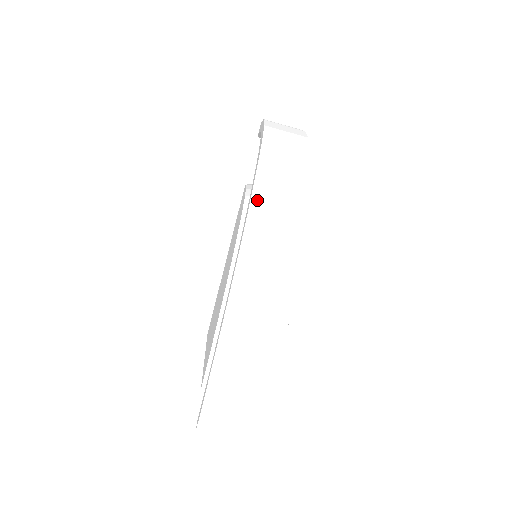
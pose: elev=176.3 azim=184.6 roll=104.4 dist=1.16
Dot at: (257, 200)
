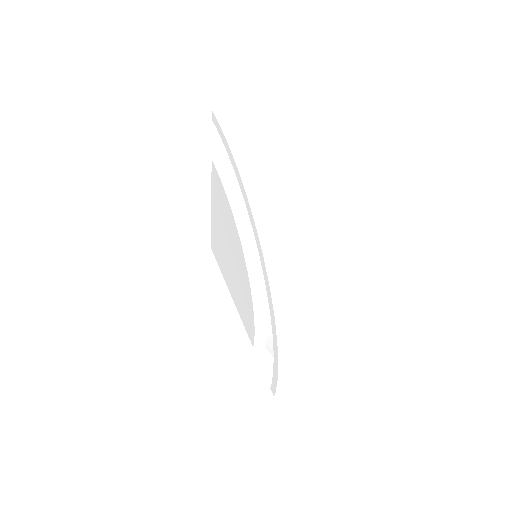
Dot at: (277, 304)
